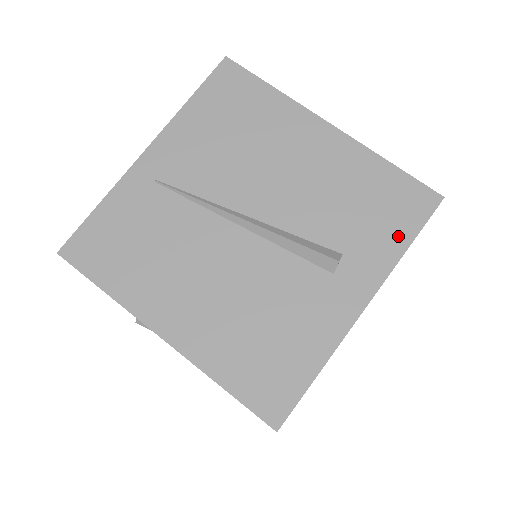
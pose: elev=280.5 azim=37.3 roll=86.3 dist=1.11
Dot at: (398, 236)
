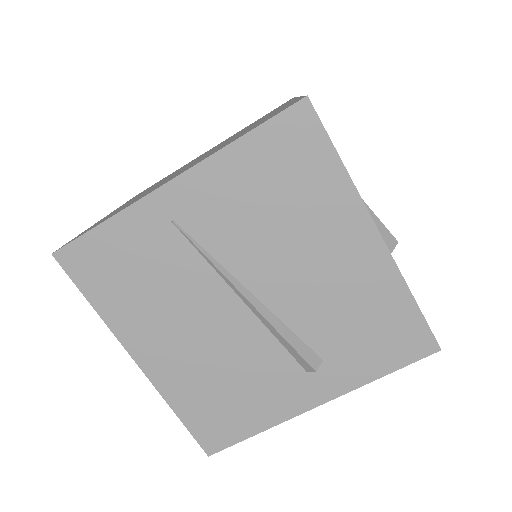
Dot at: (380, 365)
